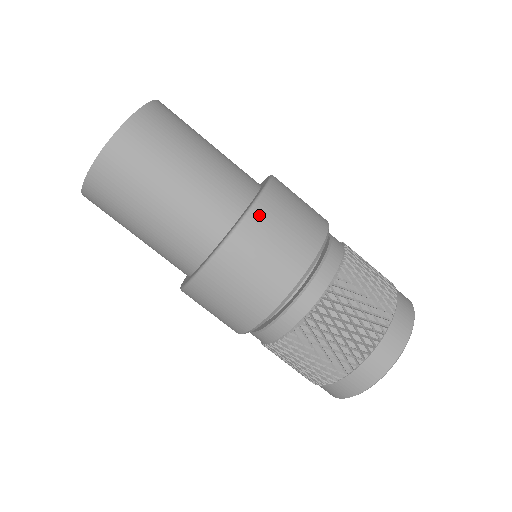
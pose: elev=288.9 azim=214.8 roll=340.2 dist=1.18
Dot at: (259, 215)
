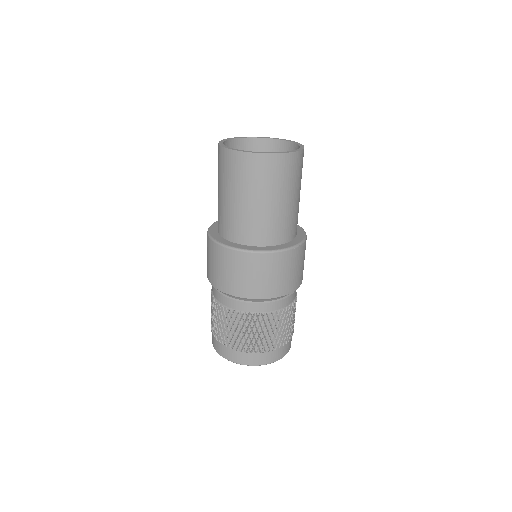
Dot at: (263, 258)
